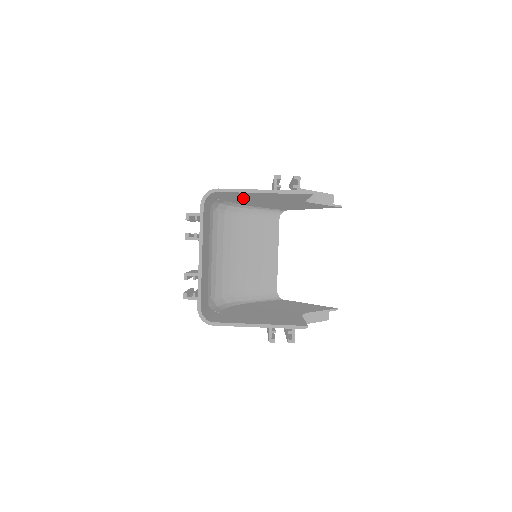
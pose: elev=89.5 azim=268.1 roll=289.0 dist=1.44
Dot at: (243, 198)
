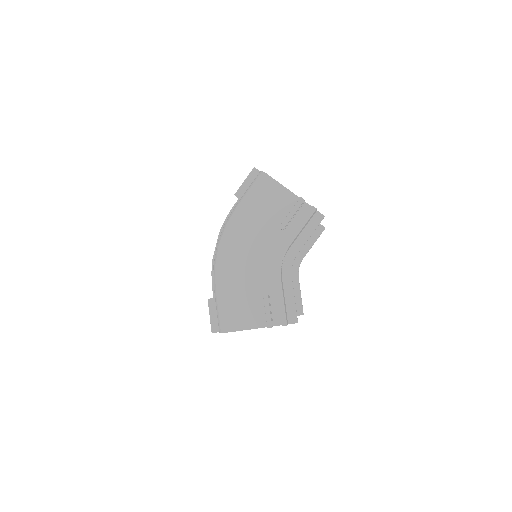
Dot at: (240, 288)
